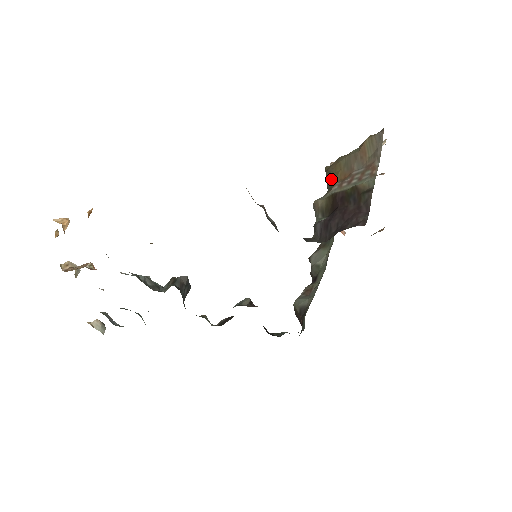
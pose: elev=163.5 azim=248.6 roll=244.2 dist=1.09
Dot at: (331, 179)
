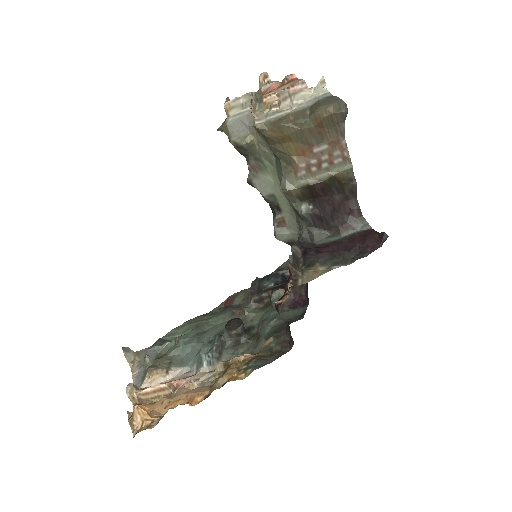
Dot at: (282, 152)
